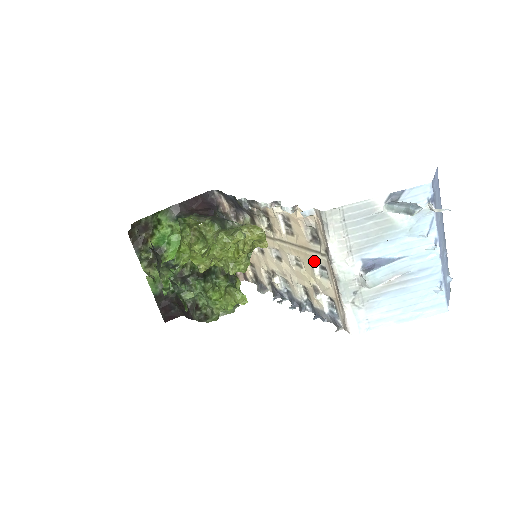
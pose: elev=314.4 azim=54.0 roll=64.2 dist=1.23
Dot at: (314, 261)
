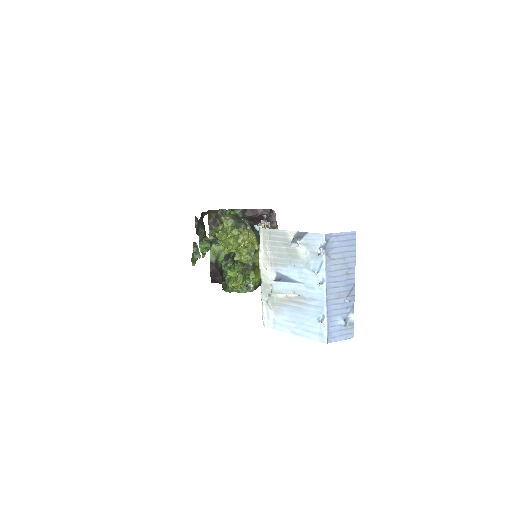
Dot at: occluded
